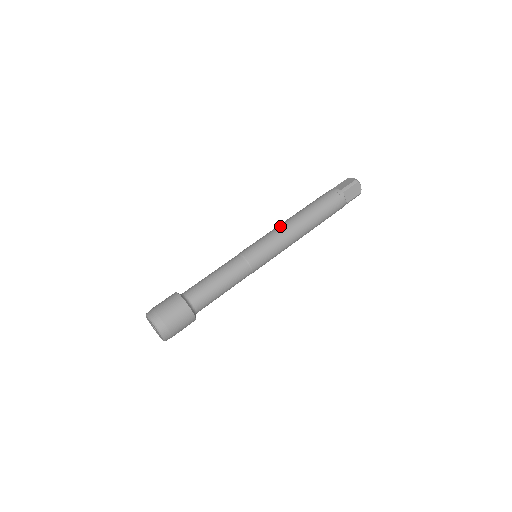
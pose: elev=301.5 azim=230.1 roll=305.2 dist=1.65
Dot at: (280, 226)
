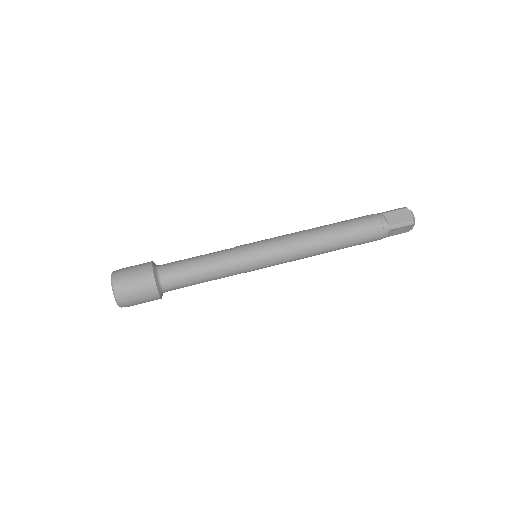
Dot at: occluded
